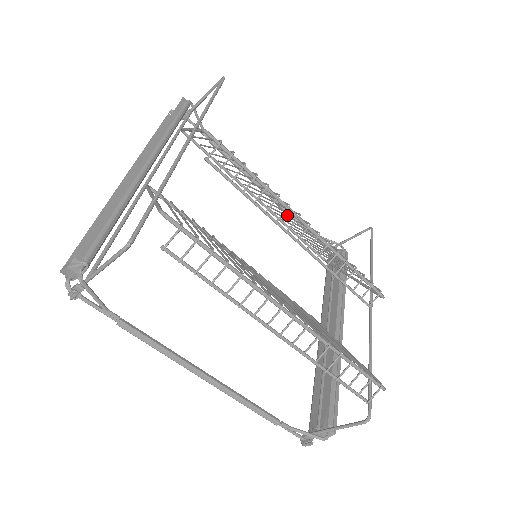
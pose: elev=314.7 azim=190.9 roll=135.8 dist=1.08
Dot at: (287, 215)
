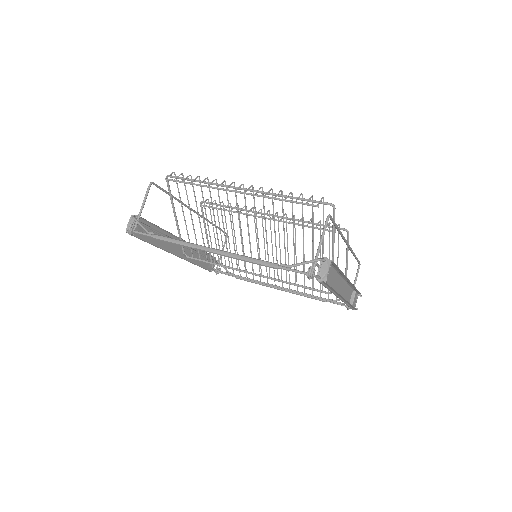
Dot at: (280, 256)
